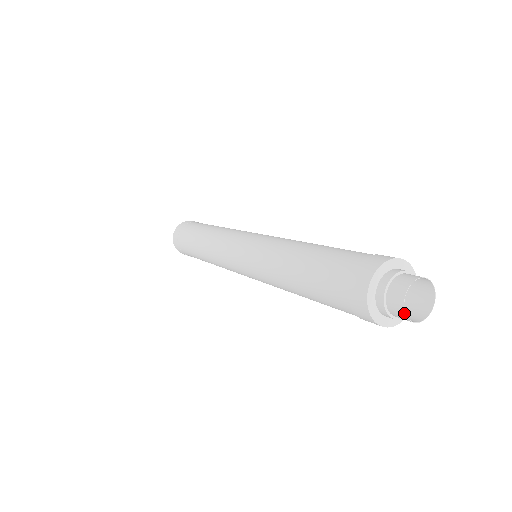
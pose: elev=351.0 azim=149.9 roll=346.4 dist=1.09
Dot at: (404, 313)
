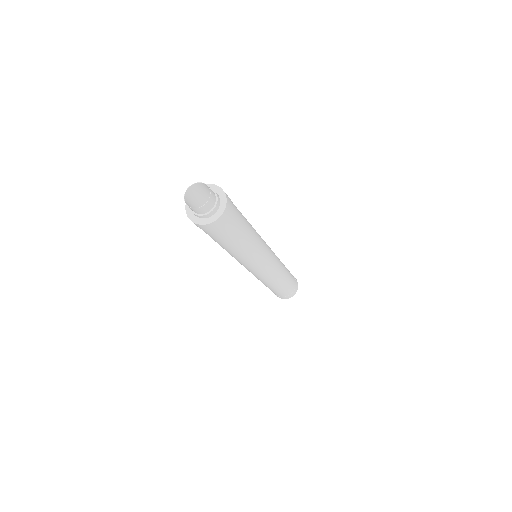
Dot at: (190, 208)
